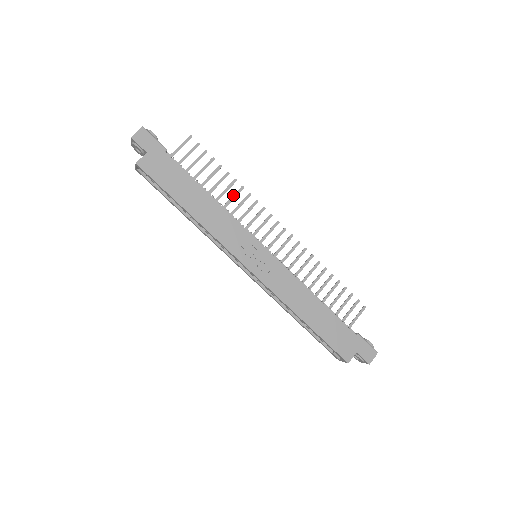
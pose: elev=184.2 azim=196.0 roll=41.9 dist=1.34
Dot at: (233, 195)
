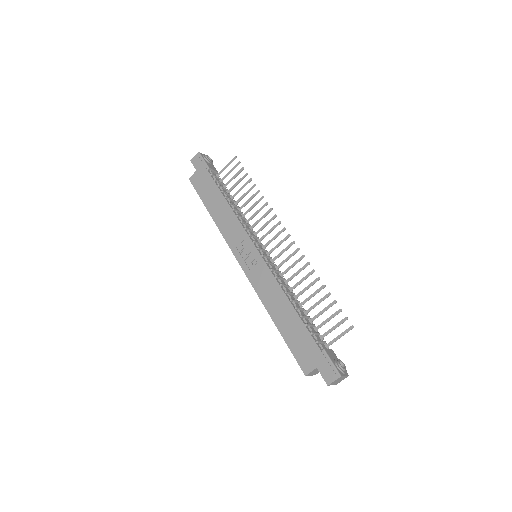
Dot at: (254, 203)
